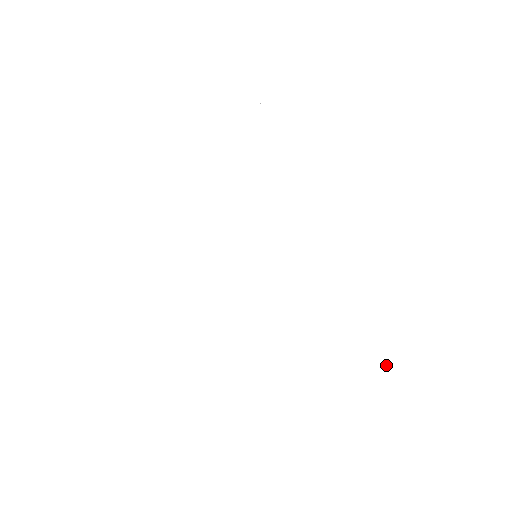
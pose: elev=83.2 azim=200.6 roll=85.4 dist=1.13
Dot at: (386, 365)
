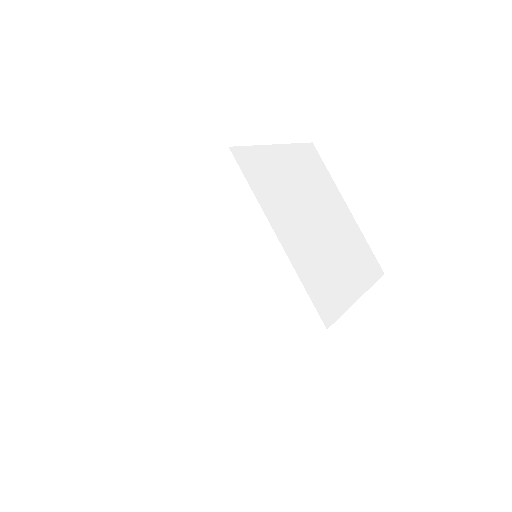
Dot at: (294, 328)
